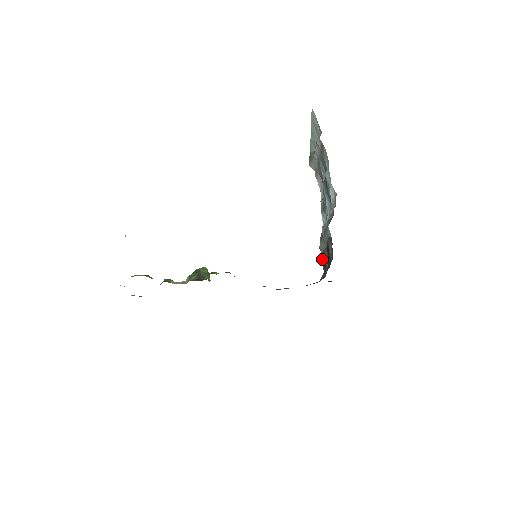
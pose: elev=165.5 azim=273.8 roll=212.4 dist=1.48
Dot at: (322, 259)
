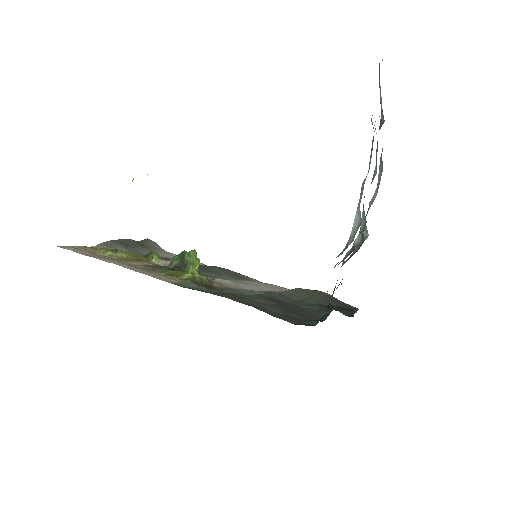
Dot at: occluded
